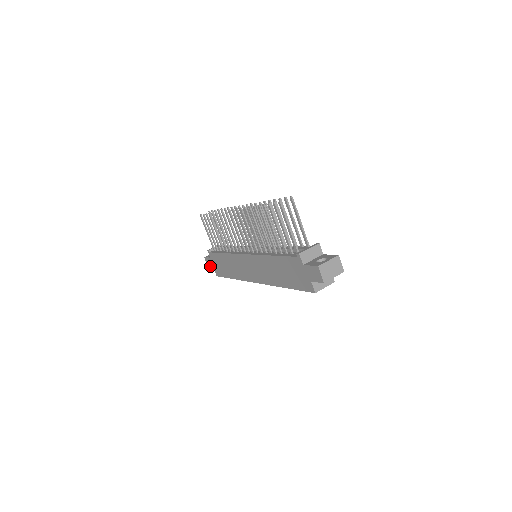
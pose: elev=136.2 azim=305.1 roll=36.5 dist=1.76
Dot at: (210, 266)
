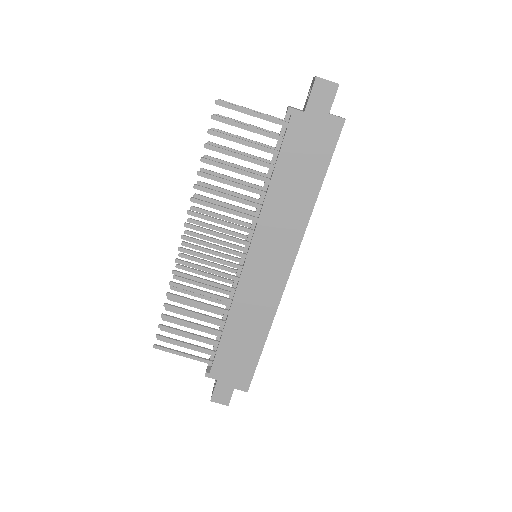
Dot at: (228, 396)
